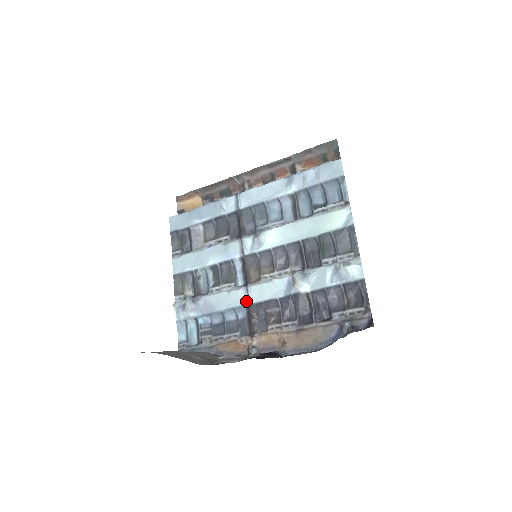
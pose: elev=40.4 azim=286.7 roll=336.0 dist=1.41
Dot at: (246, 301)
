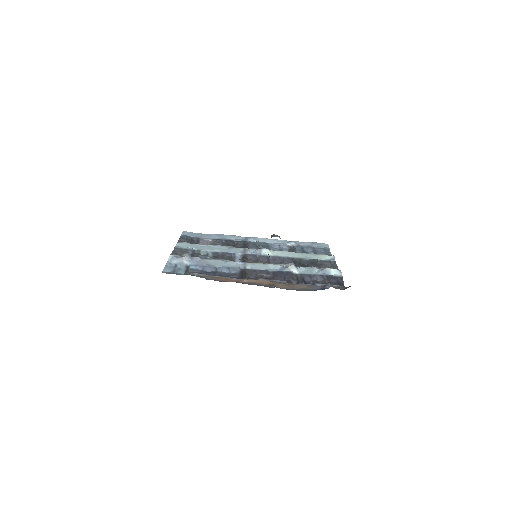
Dot at: (242, 267)
